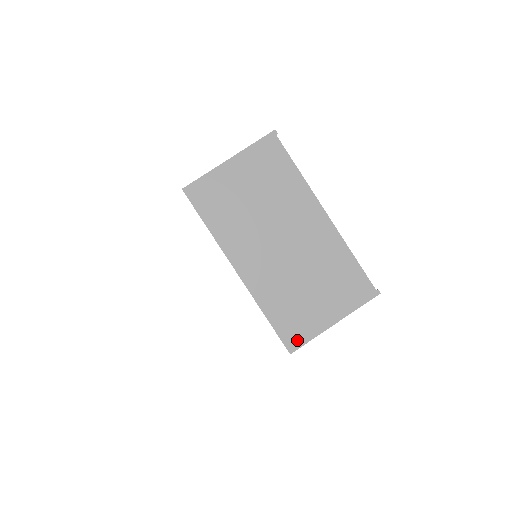
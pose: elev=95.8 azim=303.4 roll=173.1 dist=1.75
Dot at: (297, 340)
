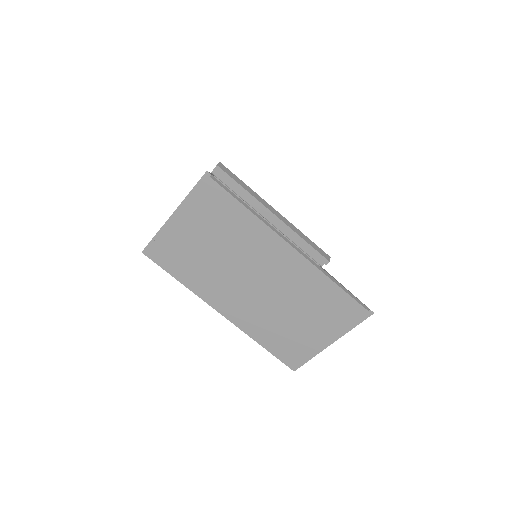
Dot at: (297, 360)
